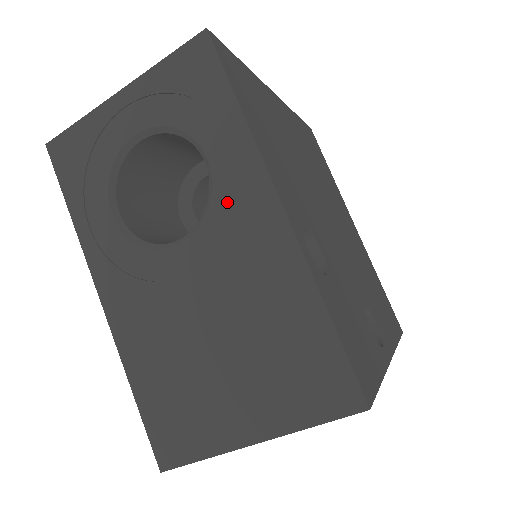
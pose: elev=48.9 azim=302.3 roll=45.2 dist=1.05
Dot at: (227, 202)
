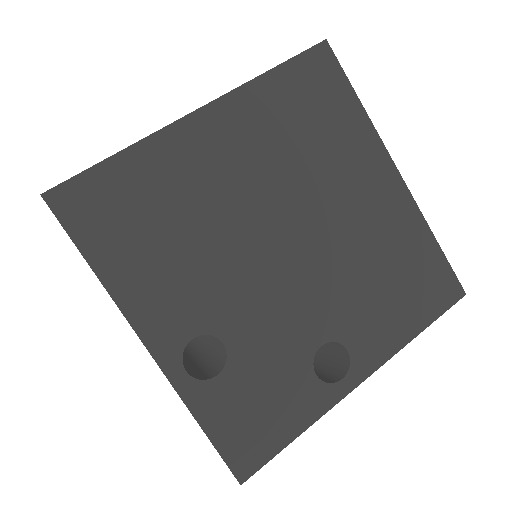
Dot at: occluded
